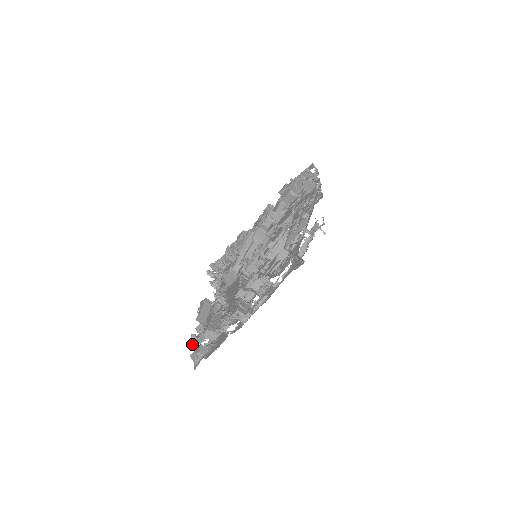
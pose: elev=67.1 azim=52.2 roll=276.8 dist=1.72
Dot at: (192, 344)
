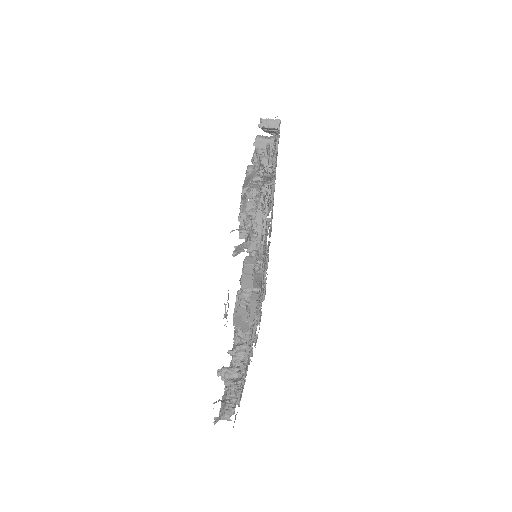
Dot at: (238, 216)
